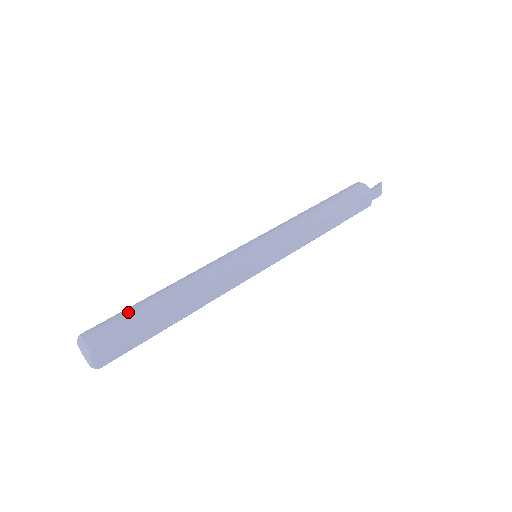
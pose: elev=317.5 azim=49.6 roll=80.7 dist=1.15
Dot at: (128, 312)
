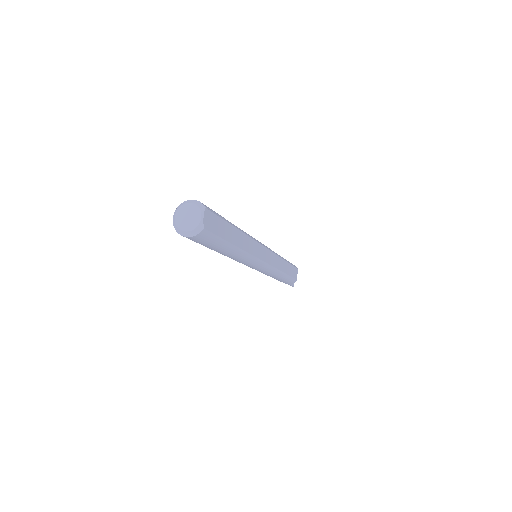
Dot at: occluded
